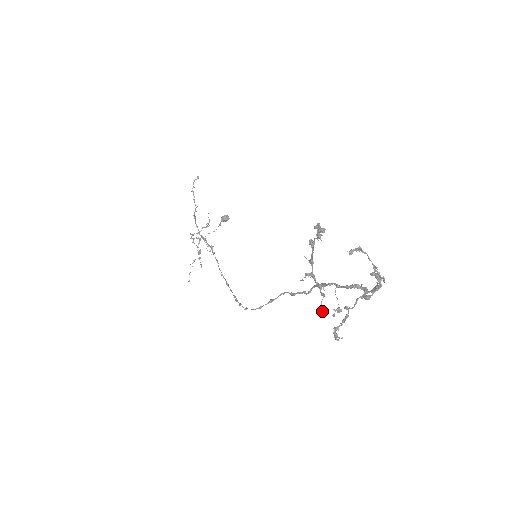
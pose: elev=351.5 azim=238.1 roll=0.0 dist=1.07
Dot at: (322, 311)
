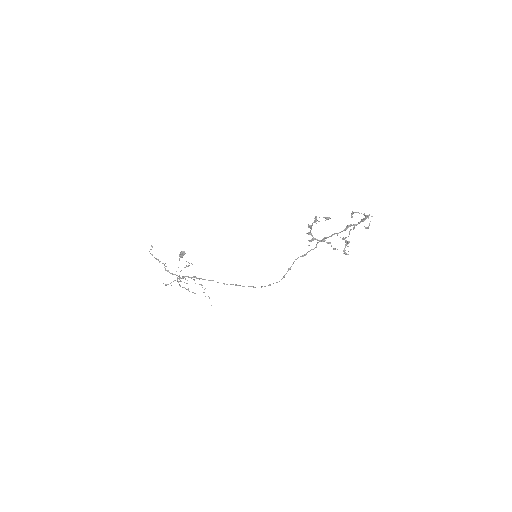
Dot at: occluded
